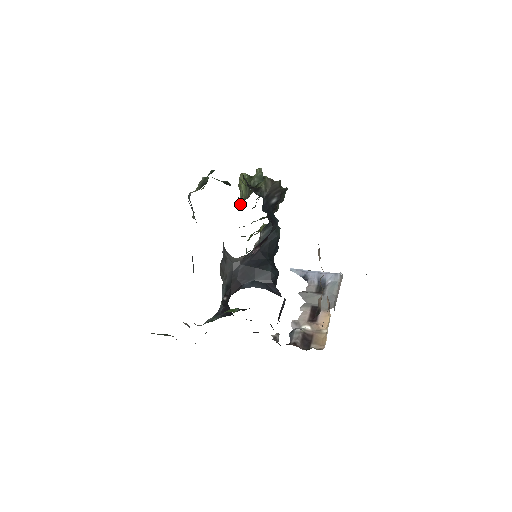
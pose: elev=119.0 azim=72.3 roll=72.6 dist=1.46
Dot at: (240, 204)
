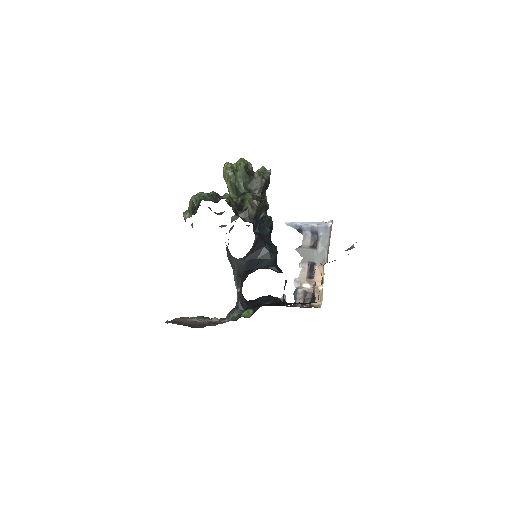
Dot at: occluded
